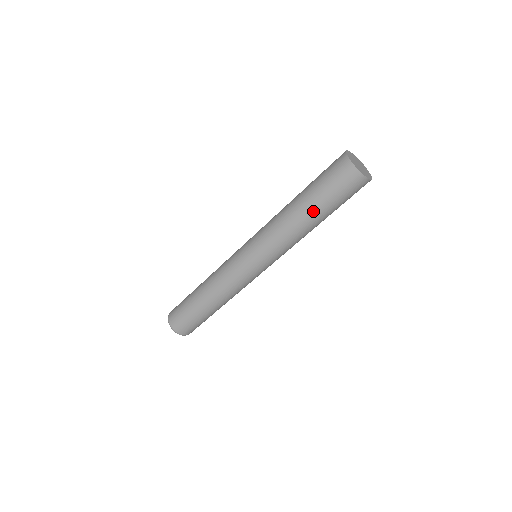
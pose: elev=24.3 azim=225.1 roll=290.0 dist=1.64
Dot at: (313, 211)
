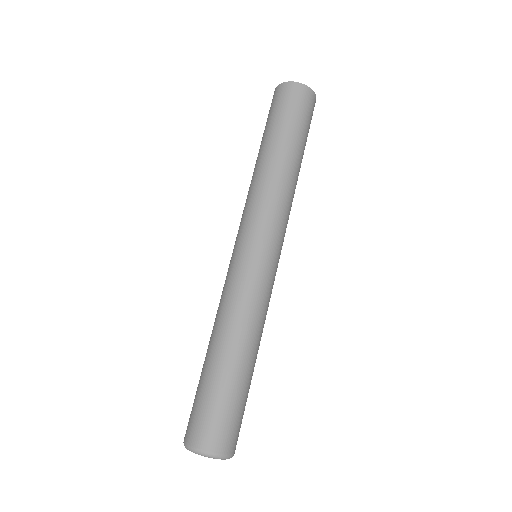
Dot at: (298, 152)
